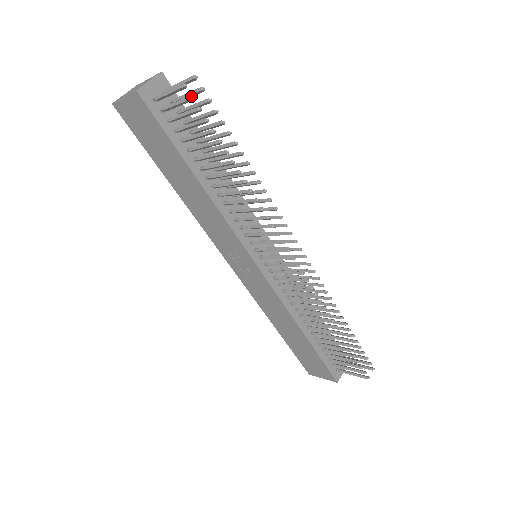
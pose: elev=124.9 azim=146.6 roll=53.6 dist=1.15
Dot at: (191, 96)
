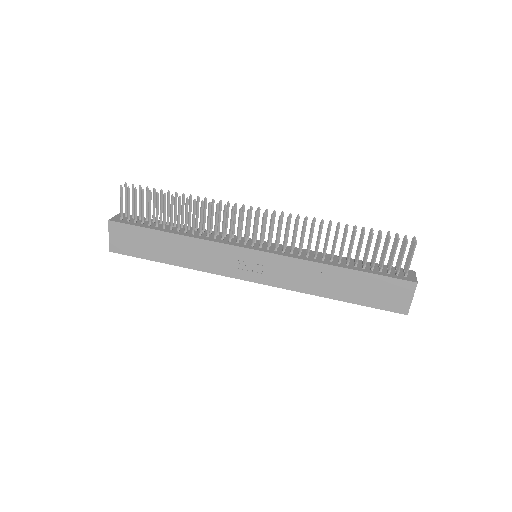
Dot at: (127, 188)
